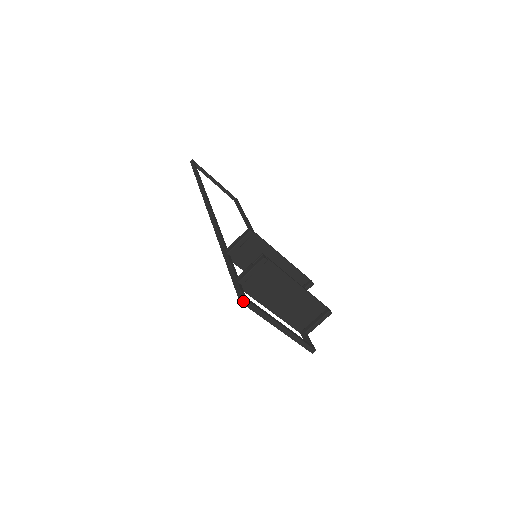
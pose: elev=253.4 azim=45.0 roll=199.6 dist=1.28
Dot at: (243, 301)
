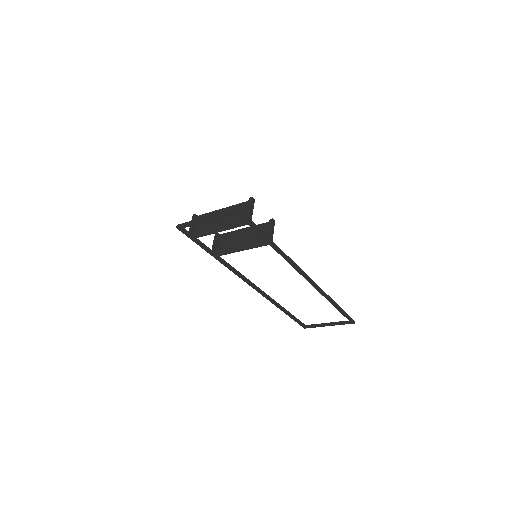
Dot at: (178, 226)
